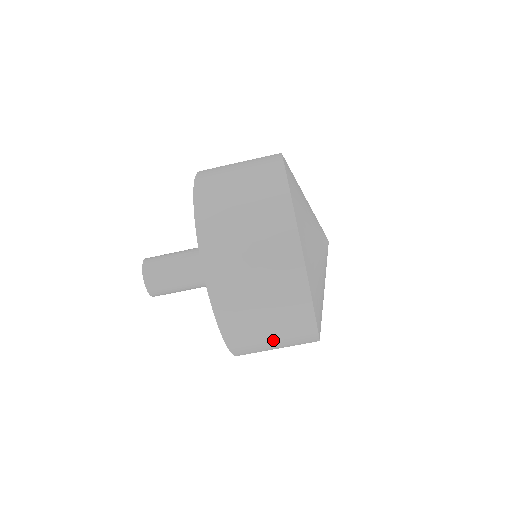
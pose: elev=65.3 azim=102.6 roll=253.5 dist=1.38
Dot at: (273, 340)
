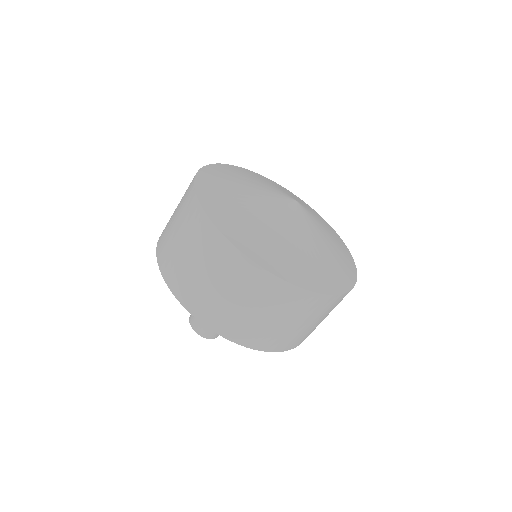
Dot at: (305, 324)
